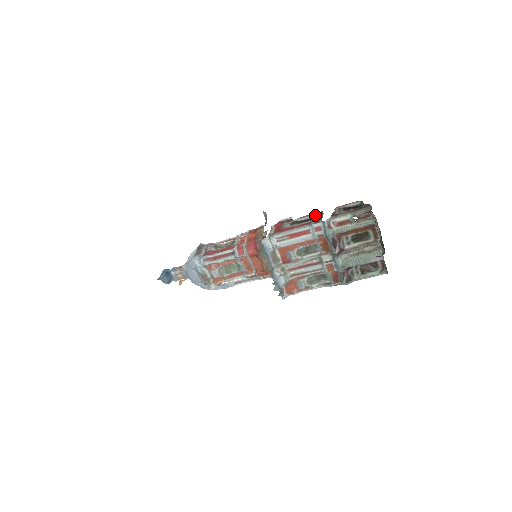
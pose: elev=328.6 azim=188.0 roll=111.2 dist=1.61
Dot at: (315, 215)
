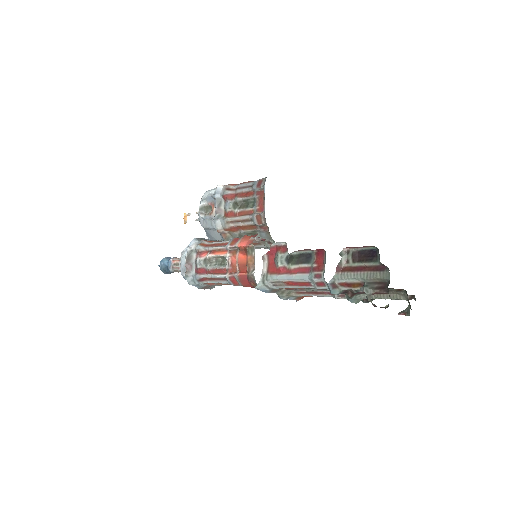
Dot at: (316, 252)
